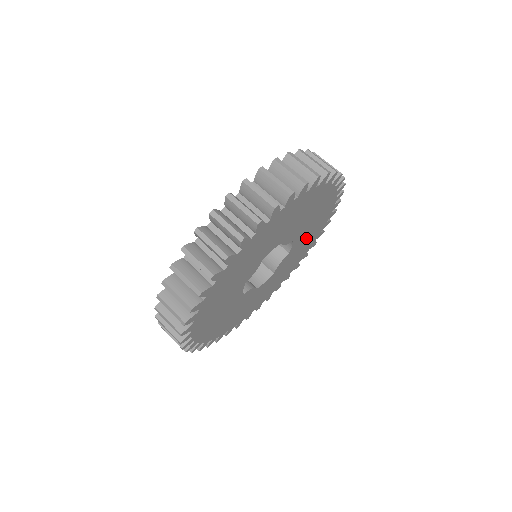
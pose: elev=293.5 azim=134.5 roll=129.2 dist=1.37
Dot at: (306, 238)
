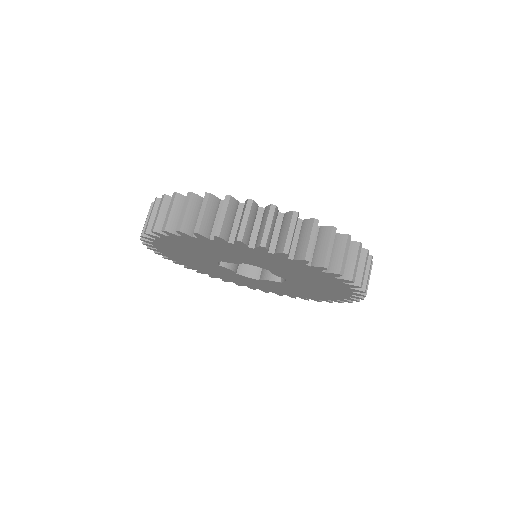
Dot at: (306, 290)
